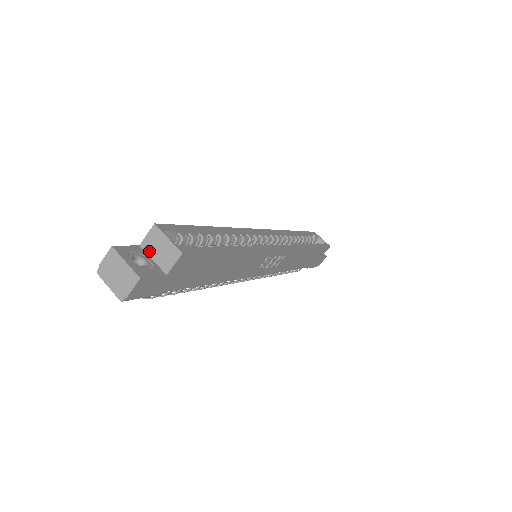
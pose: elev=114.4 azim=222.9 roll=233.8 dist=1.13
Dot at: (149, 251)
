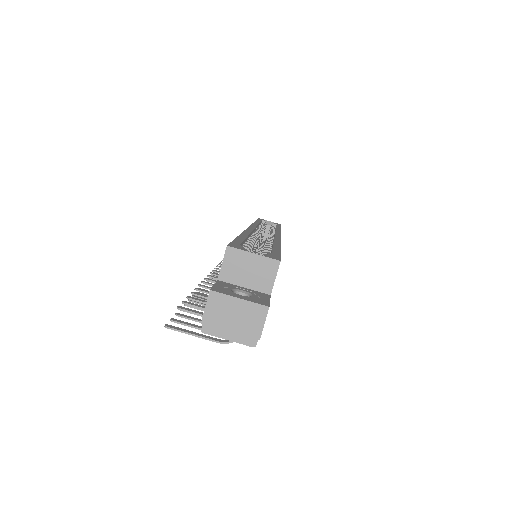
Dot at: (234, 280)
